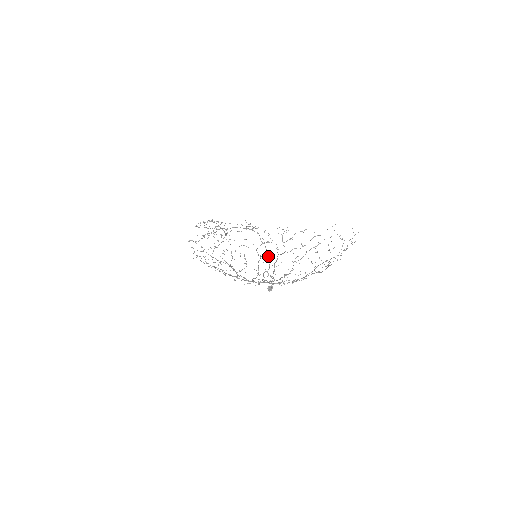
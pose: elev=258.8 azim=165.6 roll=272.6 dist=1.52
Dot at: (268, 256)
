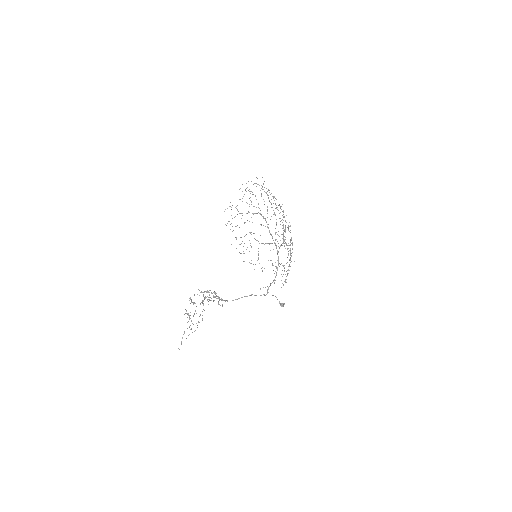
Dot at: (255, 295)
